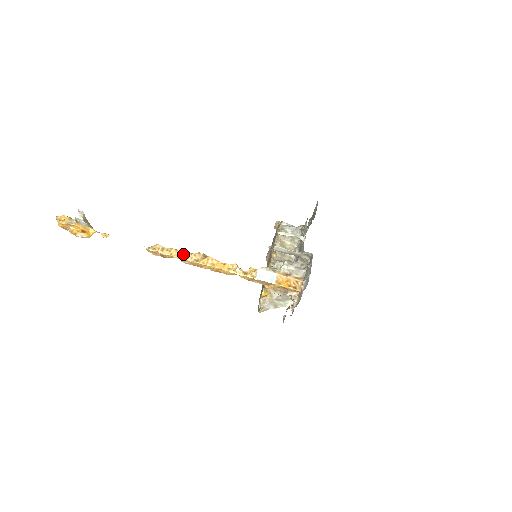
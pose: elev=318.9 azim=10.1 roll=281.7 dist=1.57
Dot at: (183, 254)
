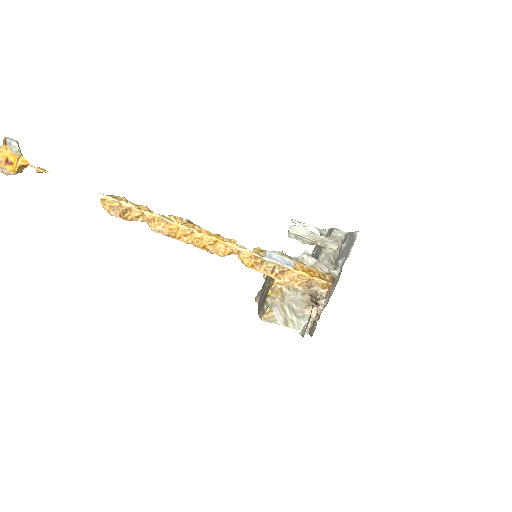
Dot at: (157, 214)
